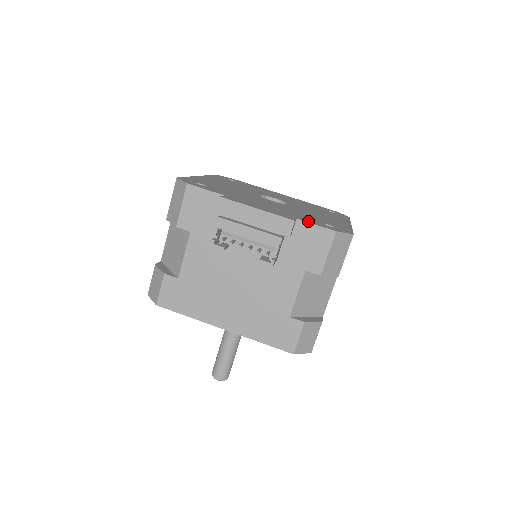
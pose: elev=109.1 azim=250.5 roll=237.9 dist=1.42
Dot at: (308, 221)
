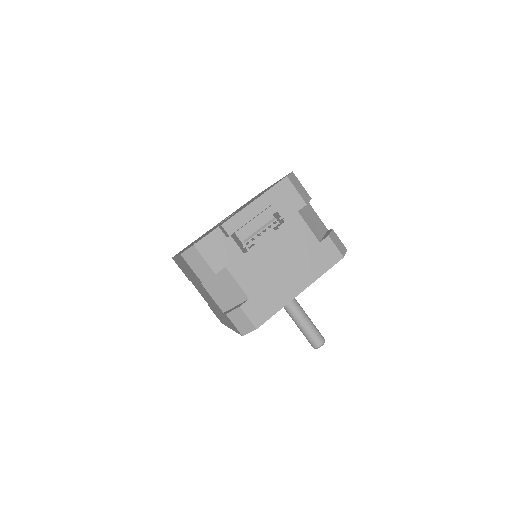
Dot at: (269, 189)
